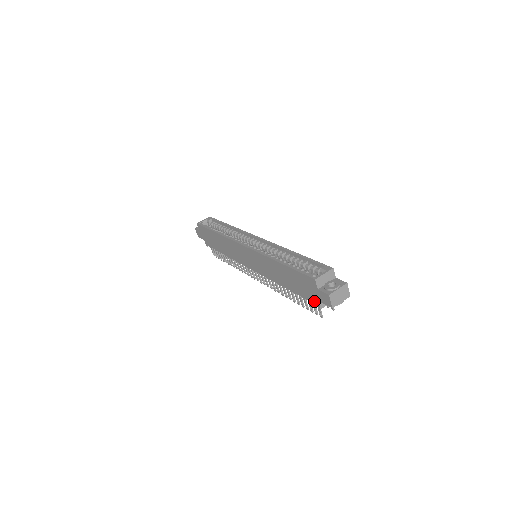
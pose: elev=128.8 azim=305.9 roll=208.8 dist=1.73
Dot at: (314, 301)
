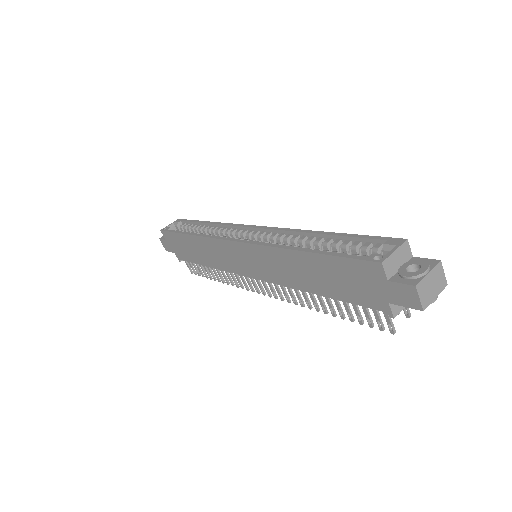
Dot at: (379, 305)
